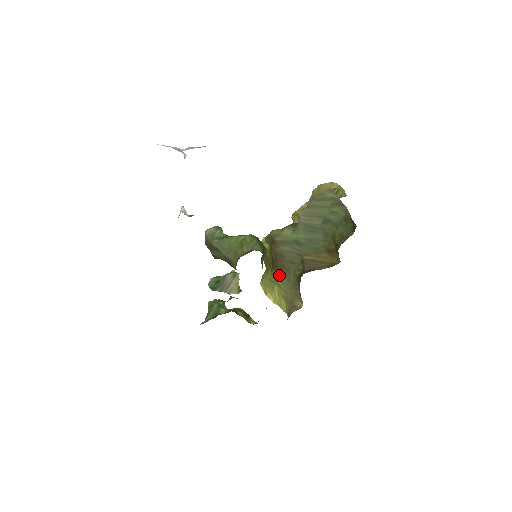
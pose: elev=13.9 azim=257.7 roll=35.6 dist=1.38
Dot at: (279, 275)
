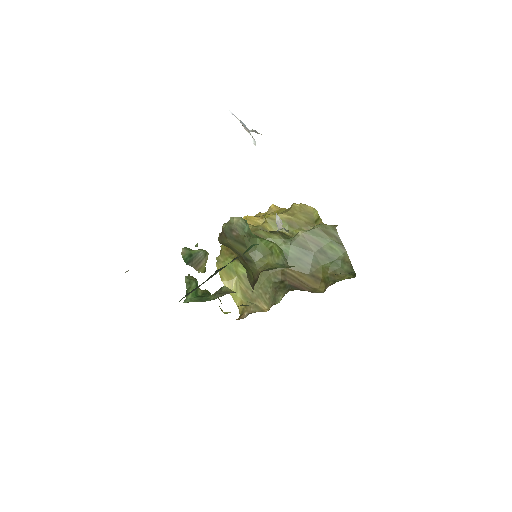
Dot at: (245, 270)
